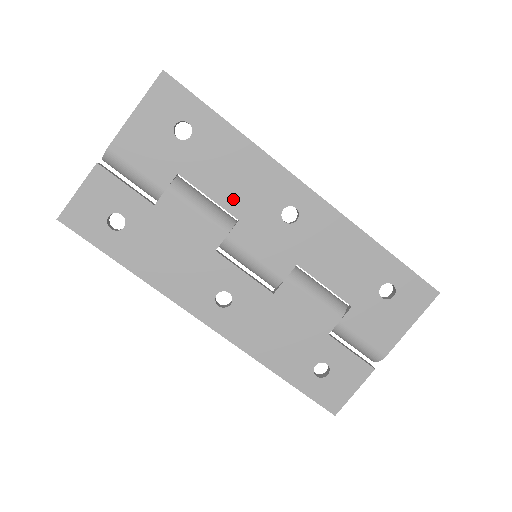
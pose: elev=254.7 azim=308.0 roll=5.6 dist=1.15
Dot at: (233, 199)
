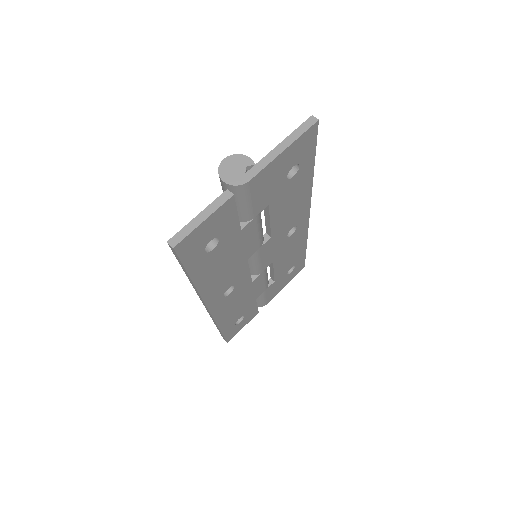
Dot at: (279, 223)
